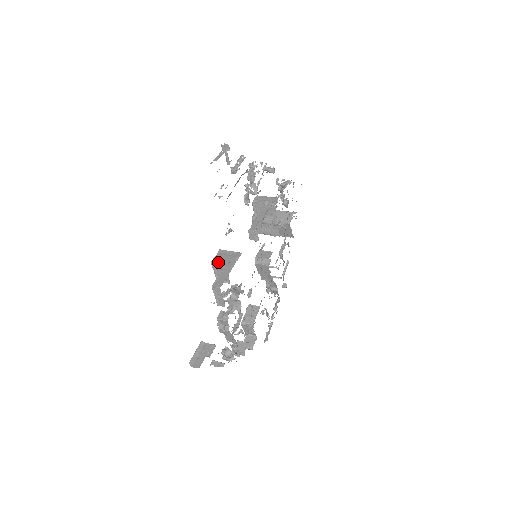
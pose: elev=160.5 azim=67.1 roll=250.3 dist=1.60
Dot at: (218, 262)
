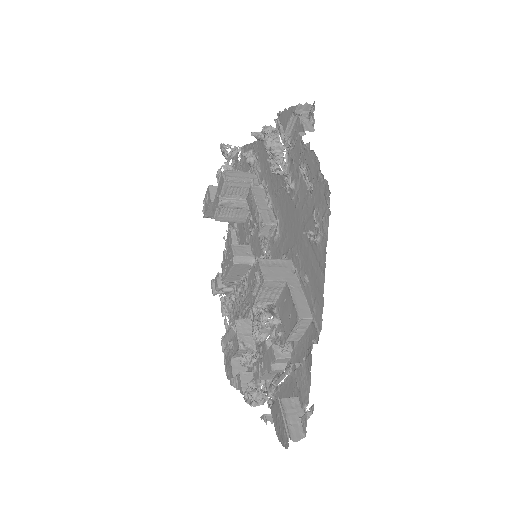
Dot at: (274, 279)
